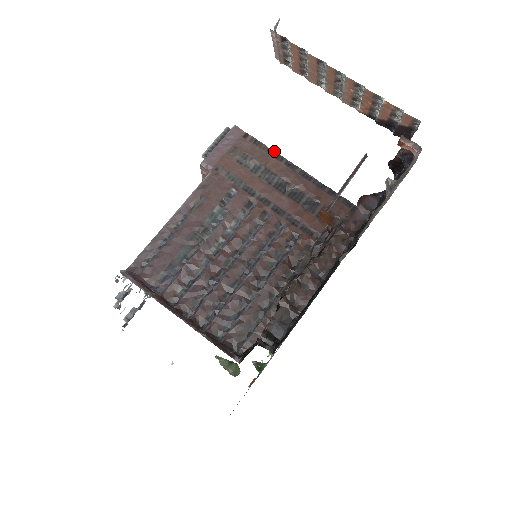
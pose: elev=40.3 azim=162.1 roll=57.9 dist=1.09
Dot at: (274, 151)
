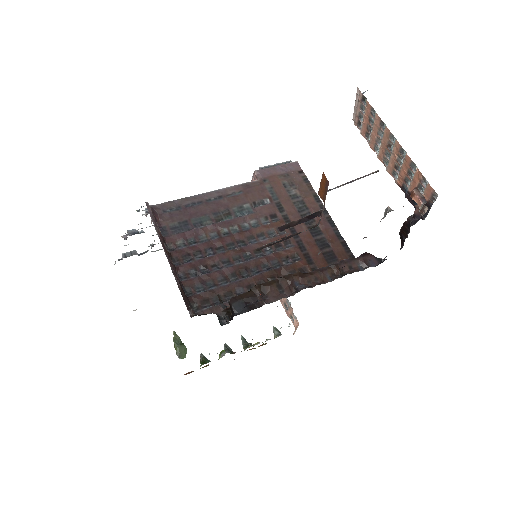
Dot at: (316, 193)
